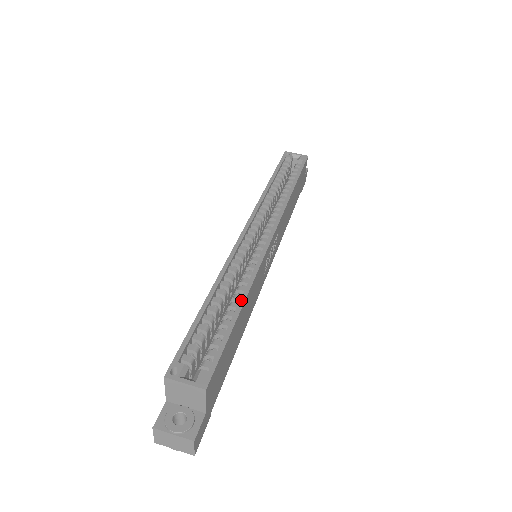
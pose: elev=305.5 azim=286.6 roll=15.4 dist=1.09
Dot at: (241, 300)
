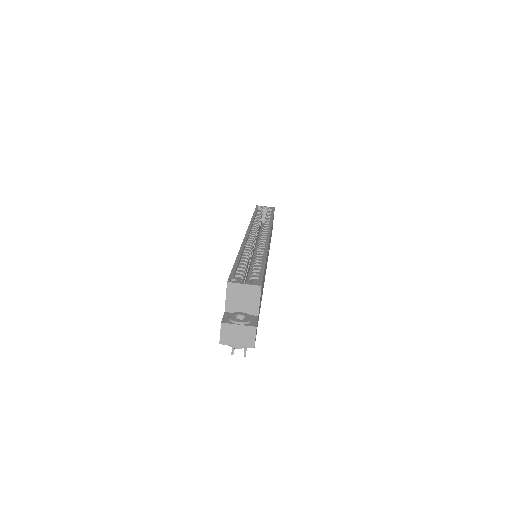
Dot at: (264, 256)
